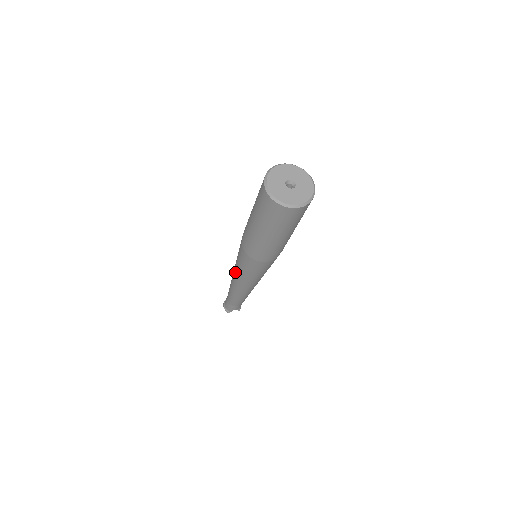
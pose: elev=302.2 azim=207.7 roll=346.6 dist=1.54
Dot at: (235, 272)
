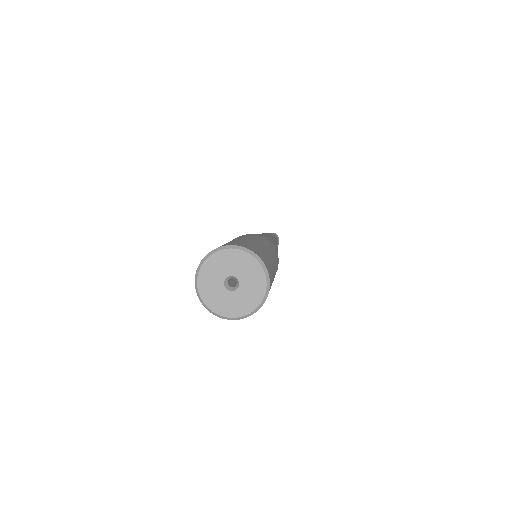
Dot at: occluded
